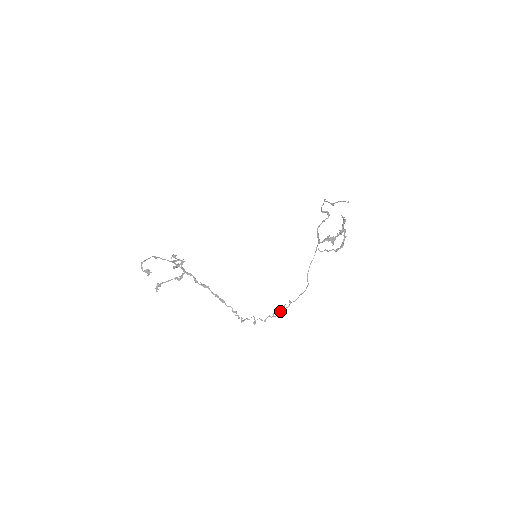
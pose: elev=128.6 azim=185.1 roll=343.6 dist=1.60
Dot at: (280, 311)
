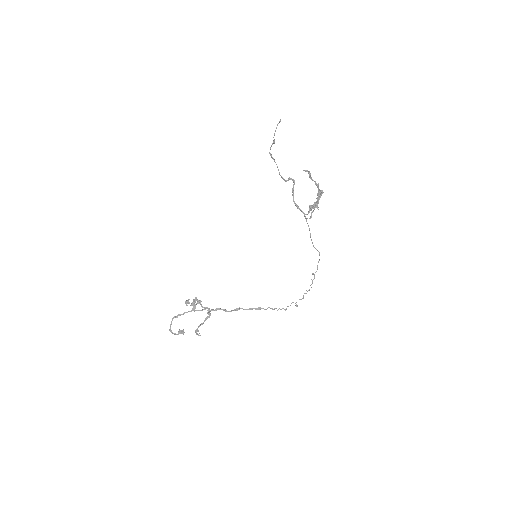
Dot at: (310, 285)
